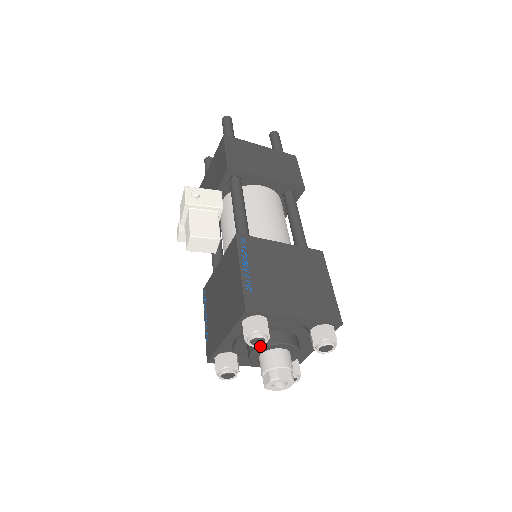
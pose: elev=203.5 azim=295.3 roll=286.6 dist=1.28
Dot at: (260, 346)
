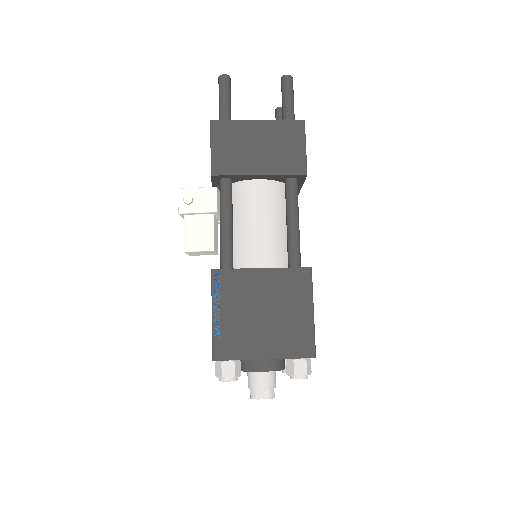
Dot at: (241, 370)
